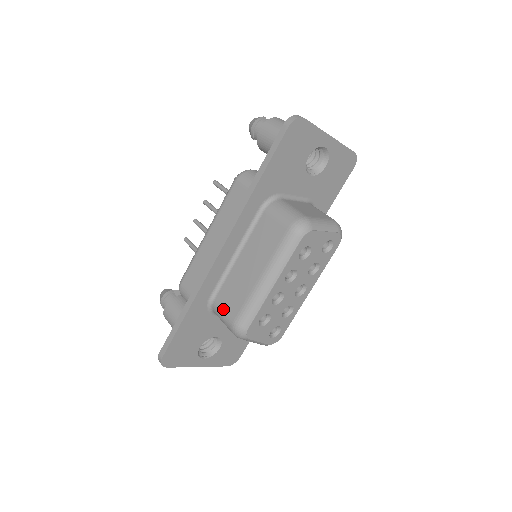
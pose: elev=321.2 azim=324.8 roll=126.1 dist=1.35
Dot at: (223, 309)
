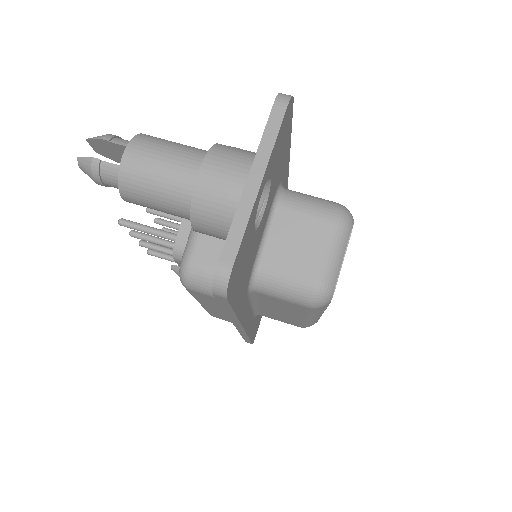
Dot at: occluded
